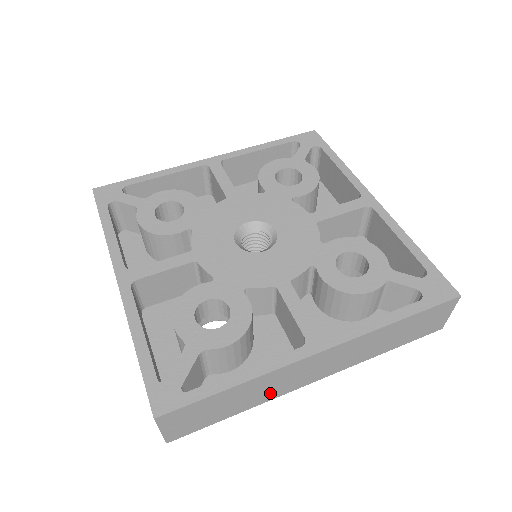
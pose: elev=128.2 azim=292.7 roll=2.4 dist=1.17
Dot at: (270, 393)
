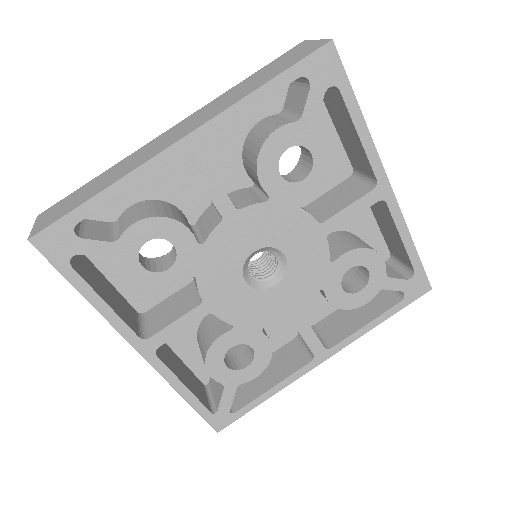
Dot at: occluded
